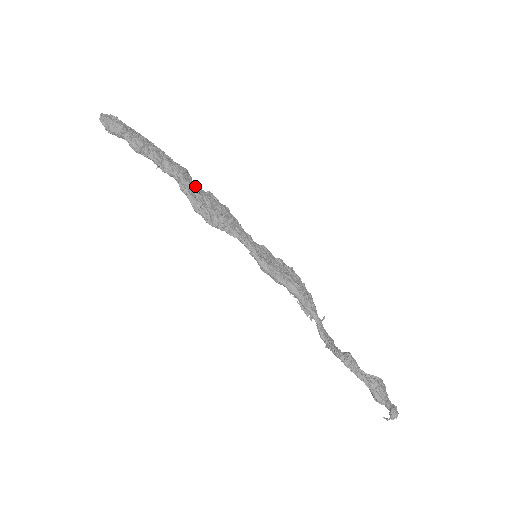
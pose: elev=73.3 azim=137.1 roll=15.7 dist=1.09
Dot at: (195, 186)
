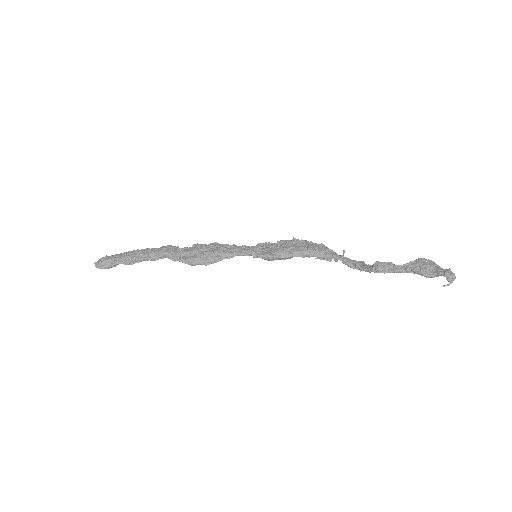
Dot at: (181, 250)
